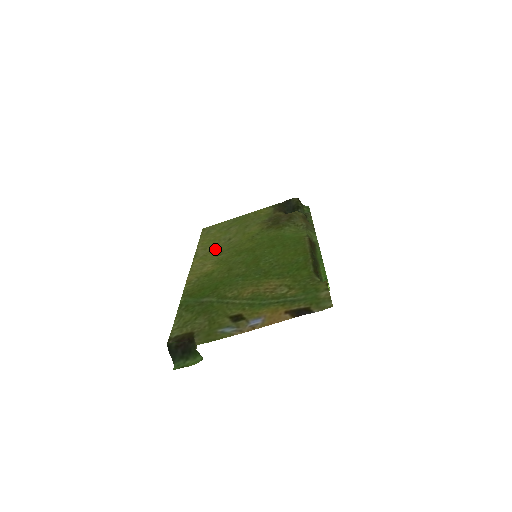
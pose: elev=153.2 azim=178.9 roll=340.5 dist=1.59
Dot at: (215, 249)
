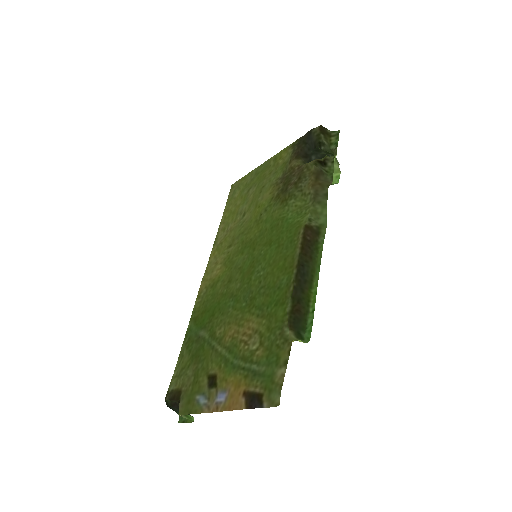
Dot at: (230, 233)
